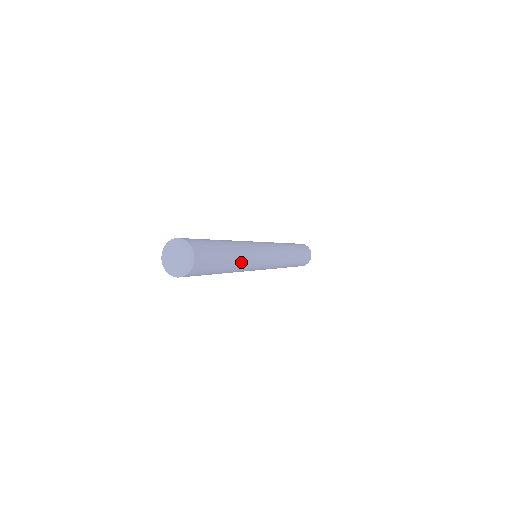
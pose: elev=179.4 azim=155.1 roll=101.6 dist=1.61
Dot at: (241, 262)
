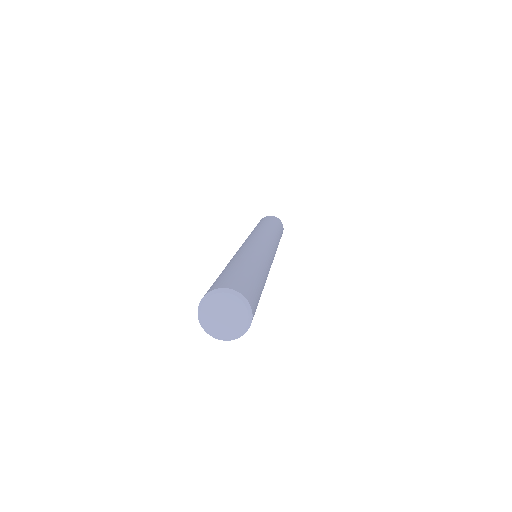
Dot at: occluded
